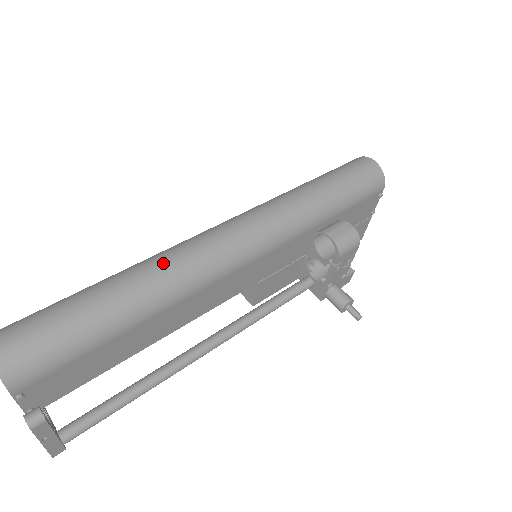
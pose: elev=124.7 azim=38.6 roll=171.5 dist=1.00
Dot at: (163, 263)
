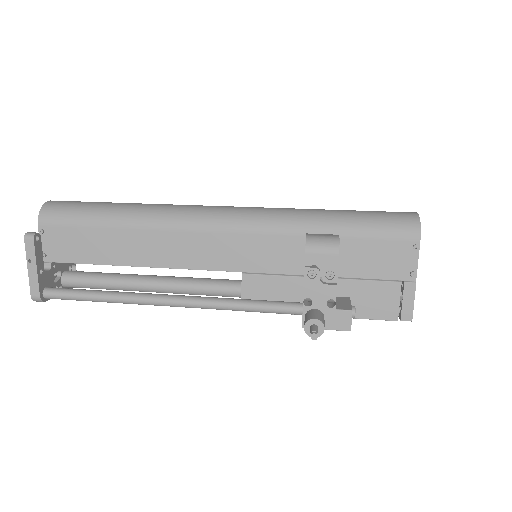
Dot at: (166, 204)
